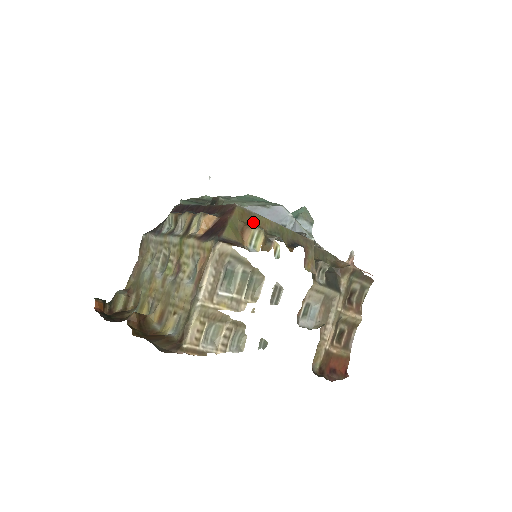
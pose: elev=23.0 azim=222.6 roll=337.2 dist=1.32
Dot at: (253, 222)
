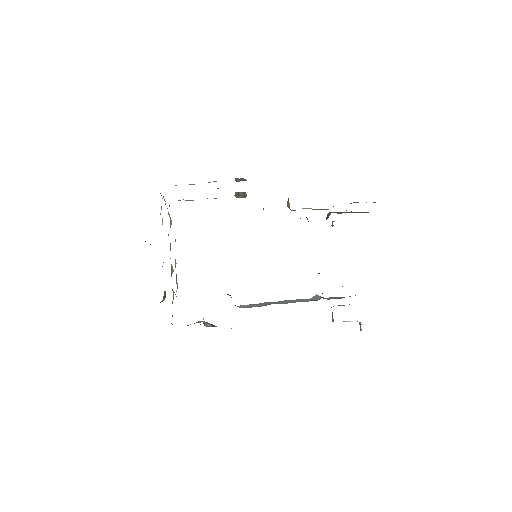
Dot at: occluded
